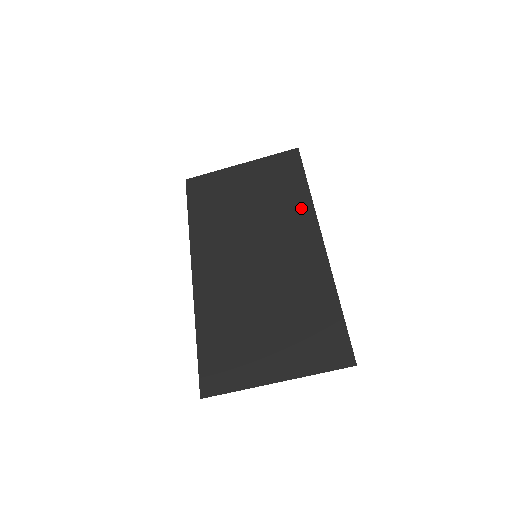
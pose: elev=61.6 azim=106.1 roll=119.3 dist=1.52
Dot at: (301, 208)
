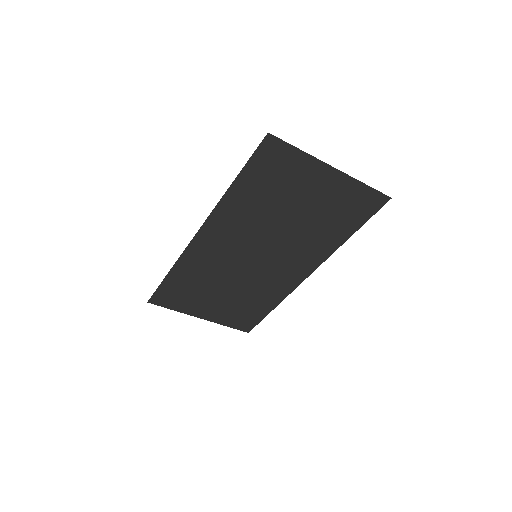
Dot at: (324, 249)
